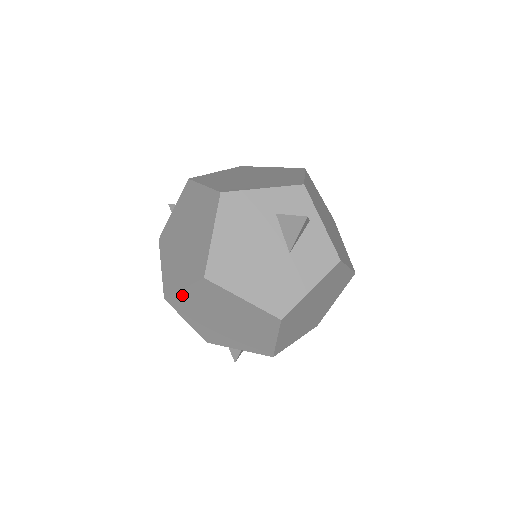
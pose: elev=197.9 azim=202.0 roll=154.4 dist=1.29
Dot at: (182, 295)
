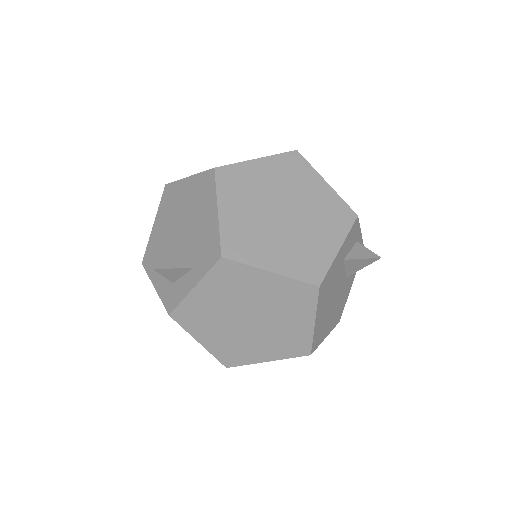
Dot at: (258, 361)
